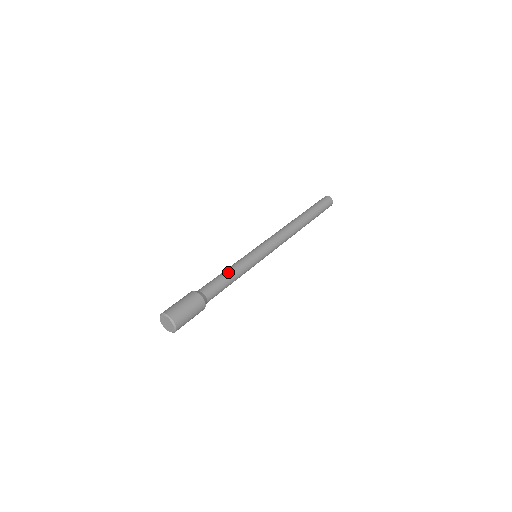
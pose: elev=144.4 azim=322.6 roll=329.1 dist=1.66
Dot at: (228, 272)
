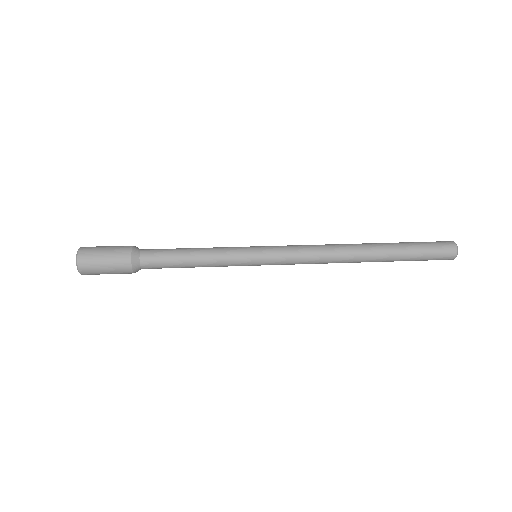
Dot at: (193, 256)
